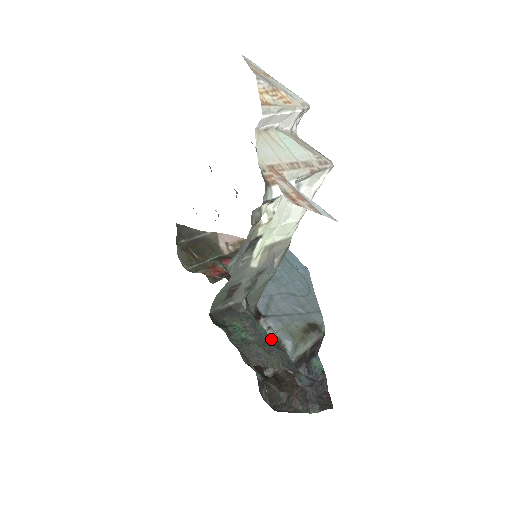
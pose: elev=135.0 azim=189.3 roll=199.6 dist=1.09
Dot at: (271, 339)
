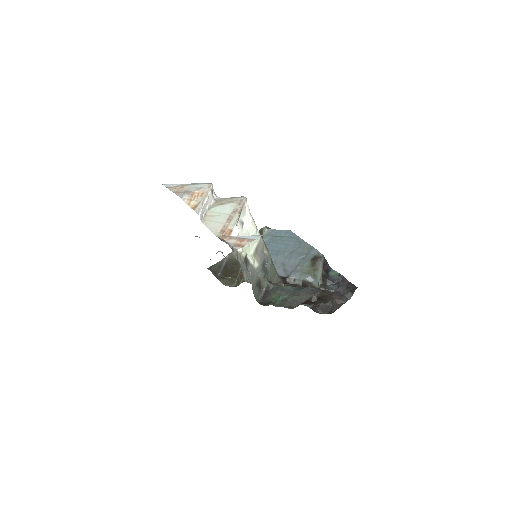
Dot at: (296, 287)
